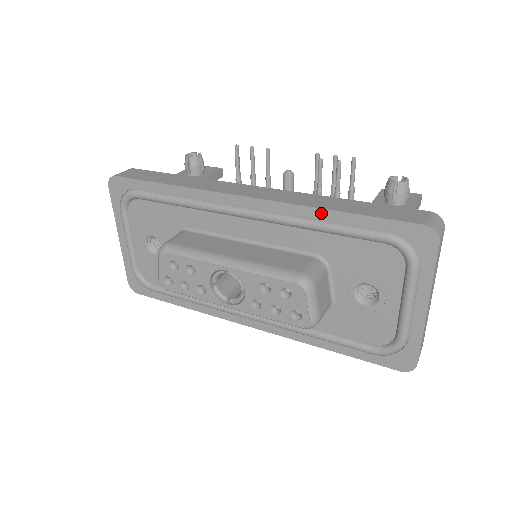
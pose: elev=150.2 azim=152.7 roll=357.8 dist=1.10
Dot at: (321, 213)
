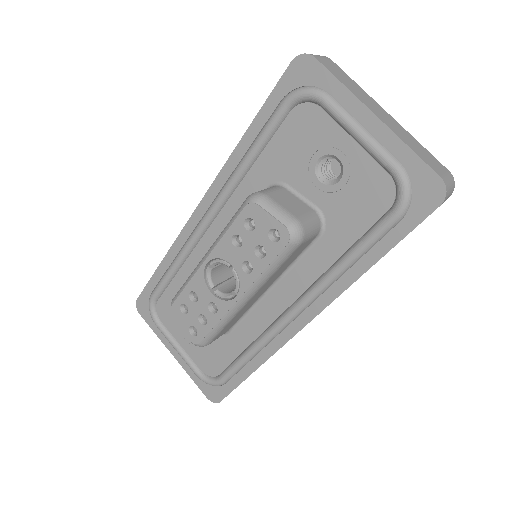
Dot at: (239, 151)
